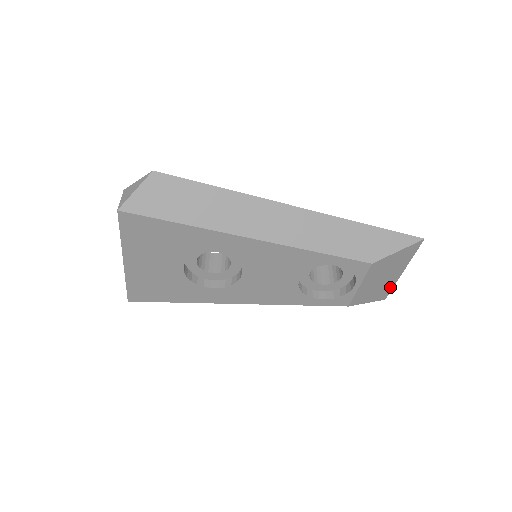
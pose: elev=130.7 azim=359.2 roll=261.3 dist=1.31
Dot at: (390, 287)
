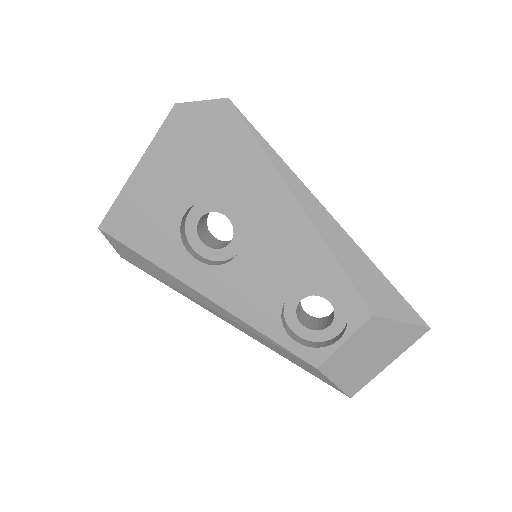
Dot at: (365, 380)
